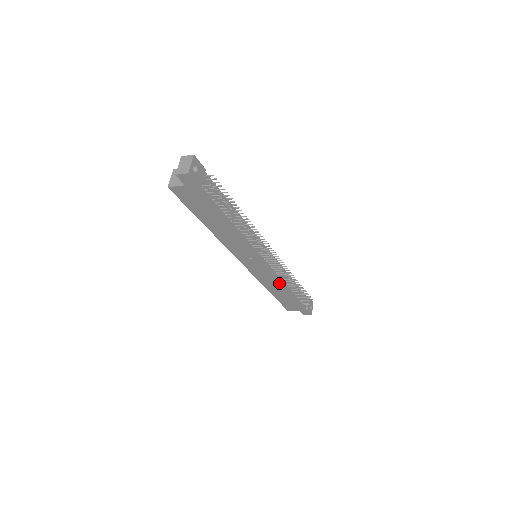
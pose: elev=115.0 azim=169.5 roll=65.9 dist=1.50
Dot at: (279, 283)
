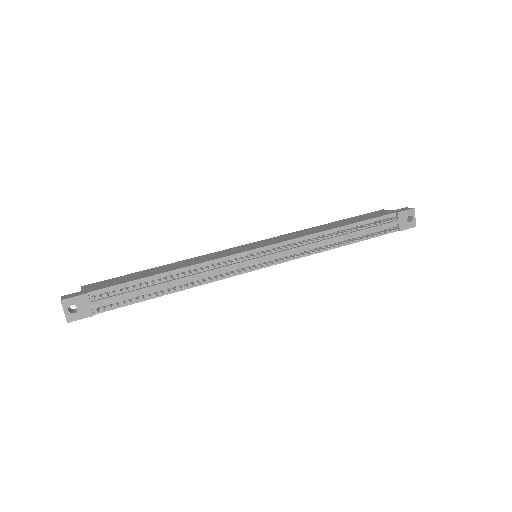
Dot at: (315, 252)
